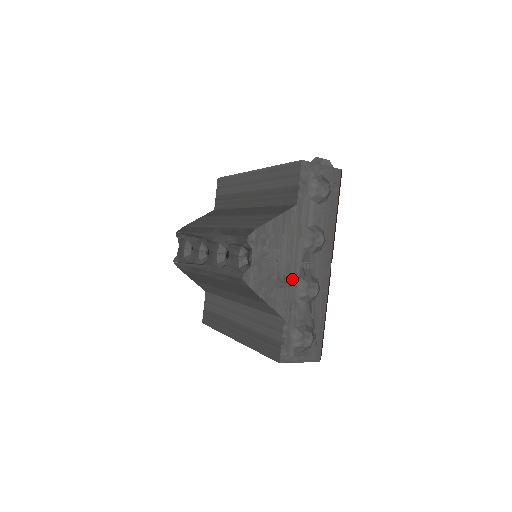
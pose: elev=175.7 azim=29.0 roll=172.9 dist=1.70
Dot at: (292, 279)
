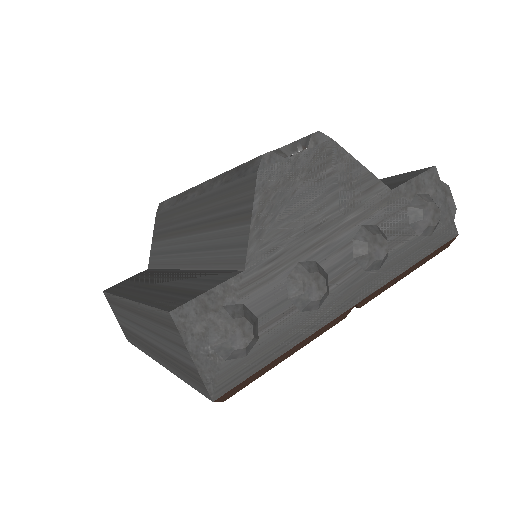
Dot at: (306, 245)
